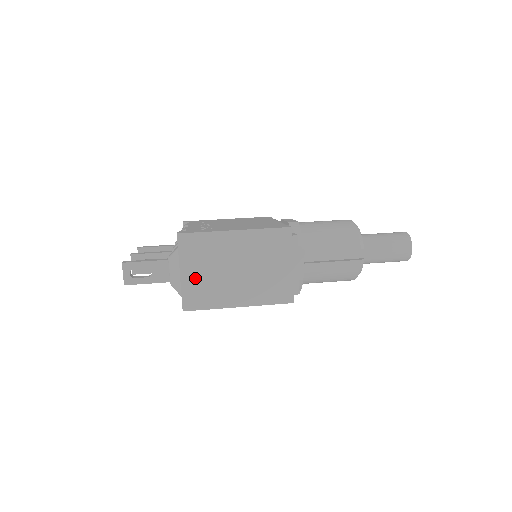
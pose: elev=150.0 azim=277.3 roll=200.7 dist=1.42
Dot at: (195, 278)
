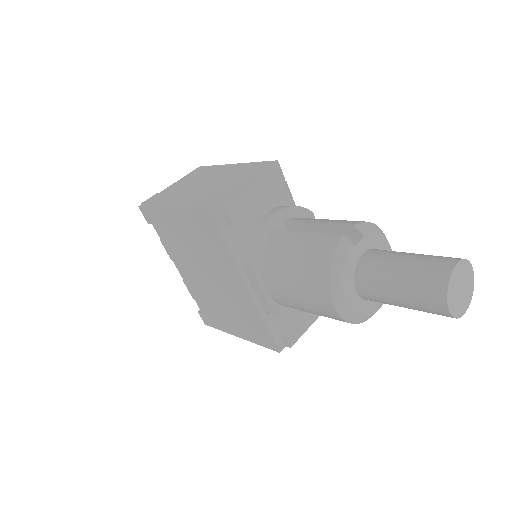
Dot at: (173, 189)
